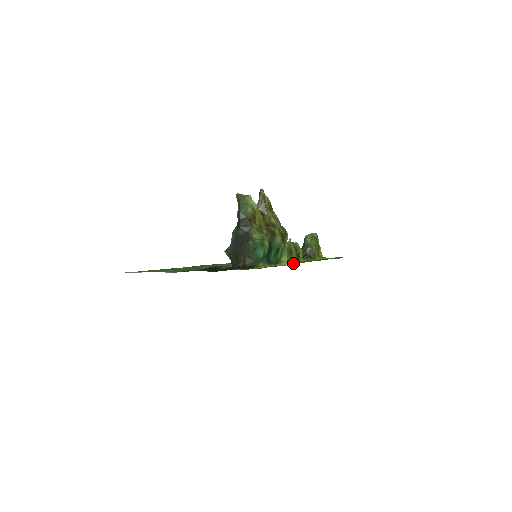
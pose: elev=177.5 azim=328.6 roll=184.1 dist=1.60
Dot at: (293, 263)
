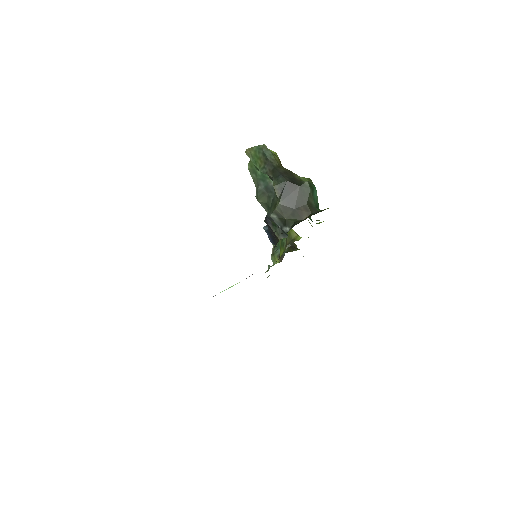
Dot at: occluded
